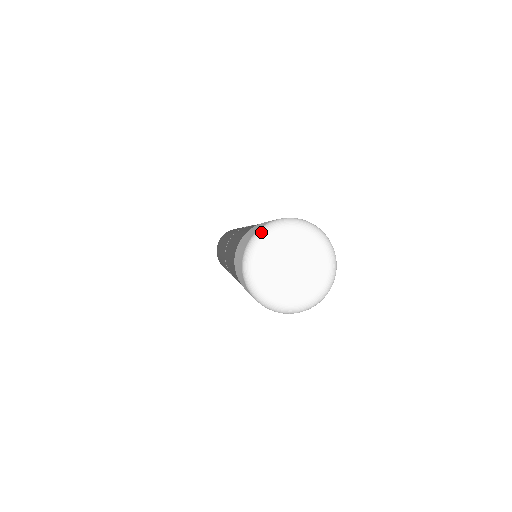
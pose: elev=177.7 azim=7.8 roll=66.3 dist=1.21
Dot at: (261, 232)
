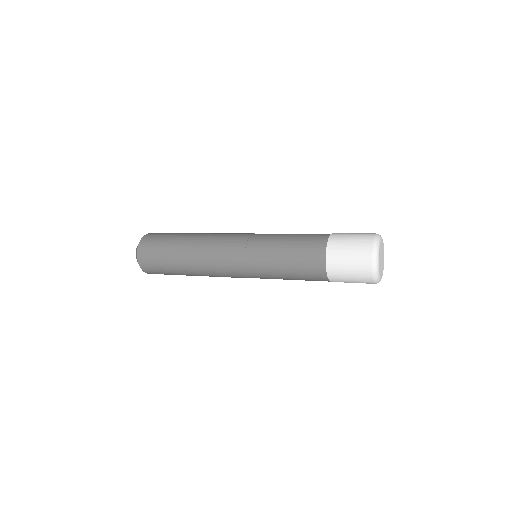
Dot at: (378, 242)
